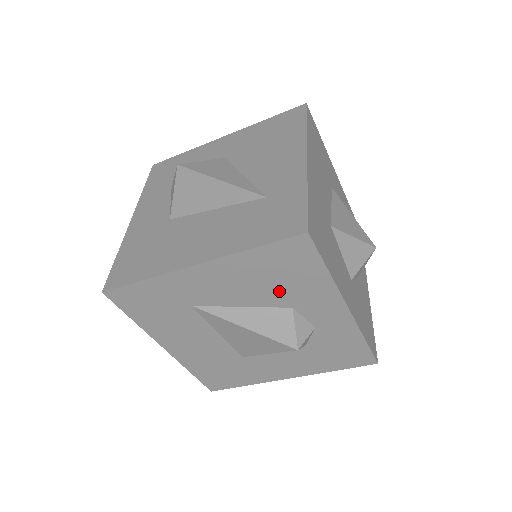
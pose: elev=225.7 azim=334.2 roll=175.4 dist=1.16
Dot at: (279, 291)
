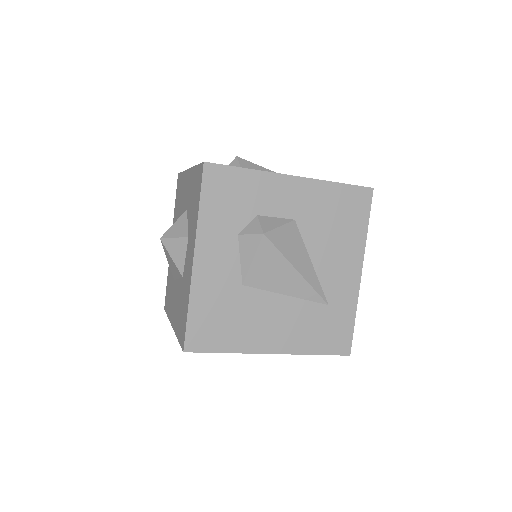
Dot at: occluded
